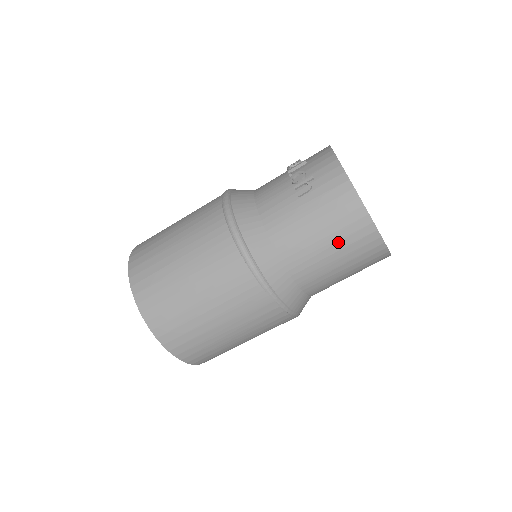
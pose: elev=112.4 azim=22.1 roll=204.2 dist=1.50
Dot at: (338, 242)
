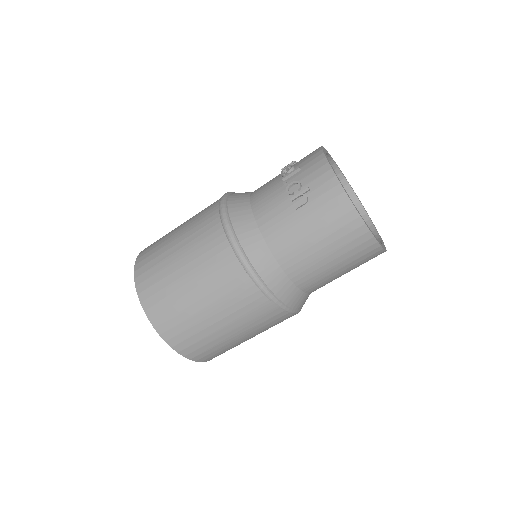
Dot at: (337, 250)
